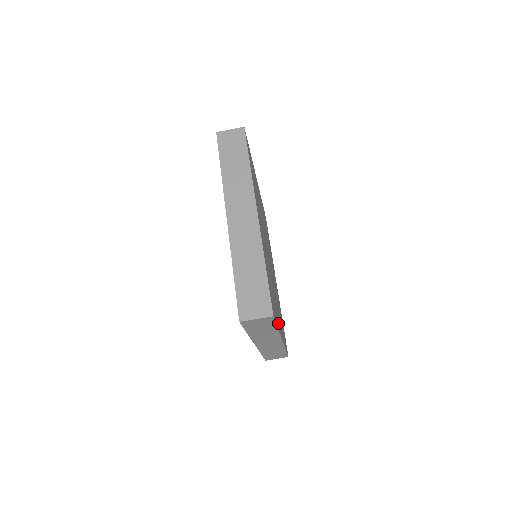
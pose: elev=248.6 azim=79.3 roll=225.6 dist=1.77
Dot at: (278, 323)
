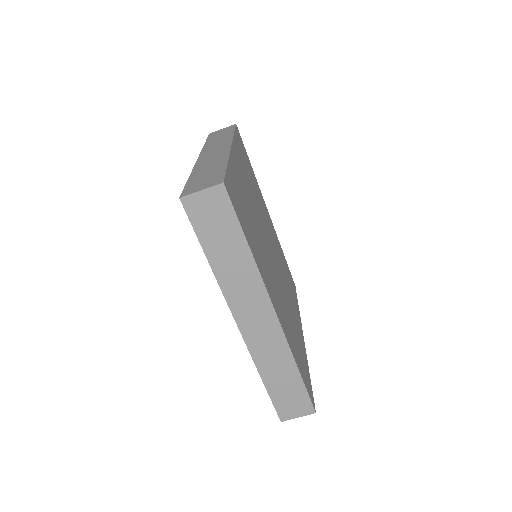
Dot at: (261, 270)
